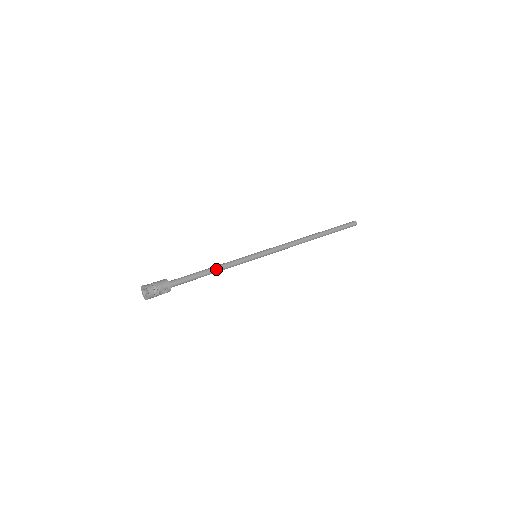
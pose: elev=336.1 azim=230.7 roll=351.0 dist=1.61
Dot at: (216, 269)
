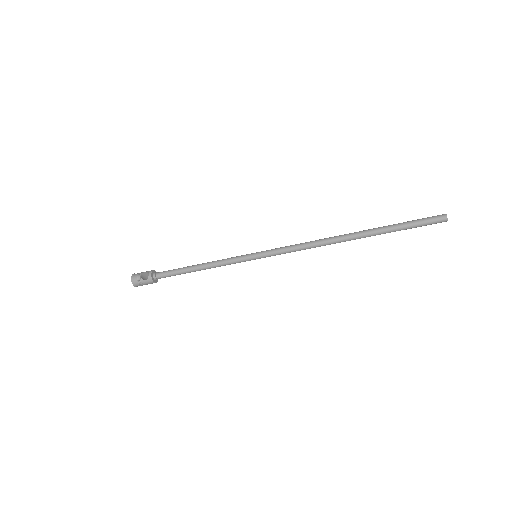
Dot at: (203, 264)
